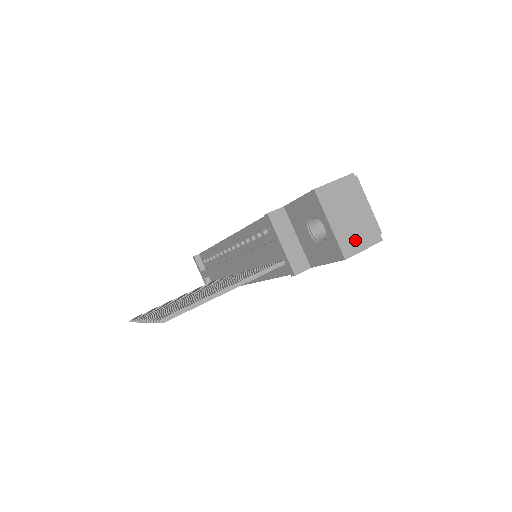
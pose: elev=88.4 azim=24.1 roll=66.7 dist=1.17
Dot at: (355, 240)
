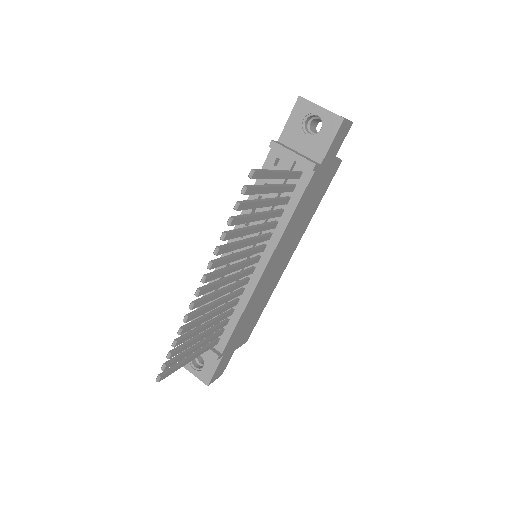
Dot at: occluded
